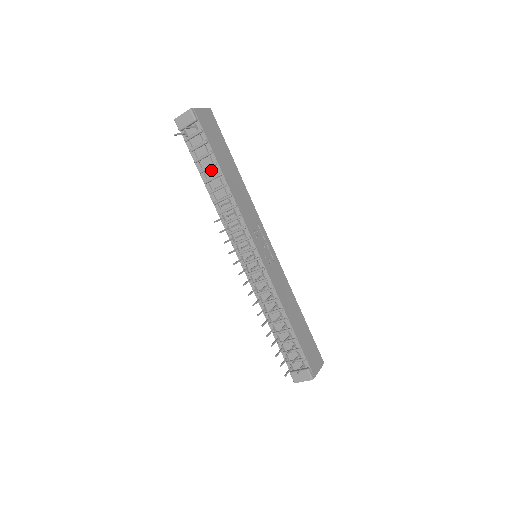
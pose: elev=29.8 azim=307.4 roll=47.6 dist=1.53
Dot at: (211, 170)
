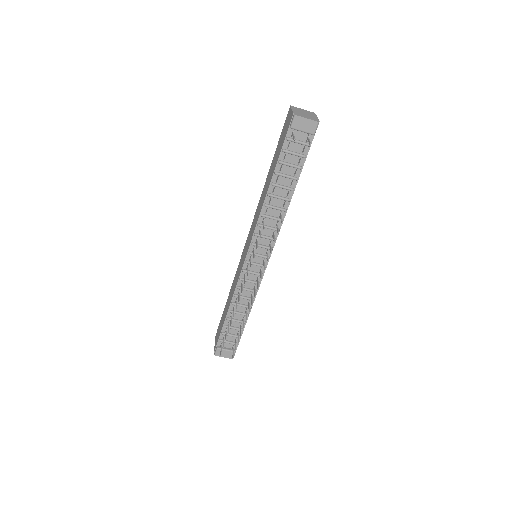
Dot at: (287, 179)
